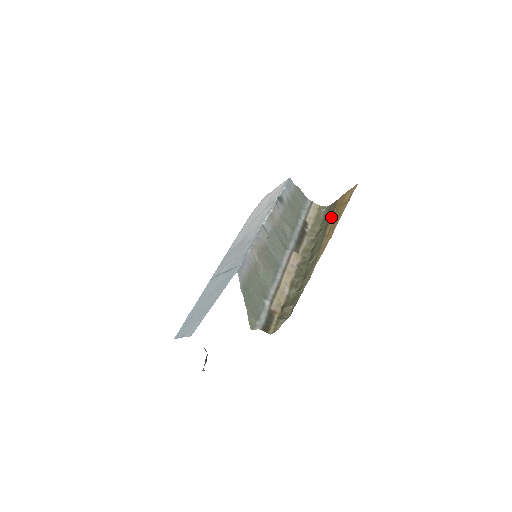
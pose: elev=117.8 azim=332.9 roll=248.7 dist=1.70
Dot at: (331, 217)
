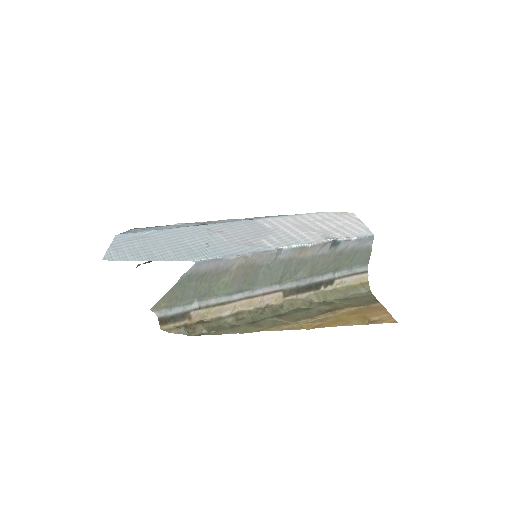
Dot at: (347, 309)
